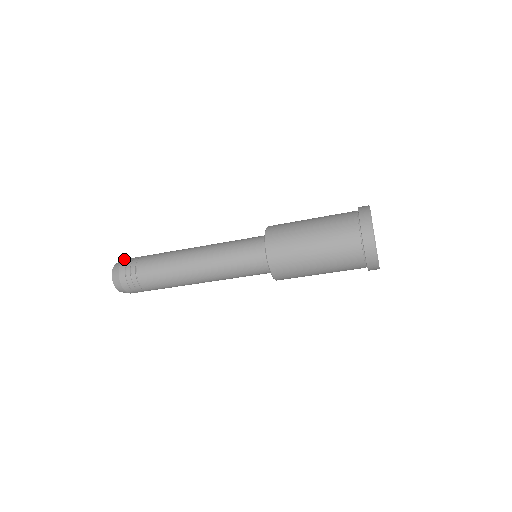
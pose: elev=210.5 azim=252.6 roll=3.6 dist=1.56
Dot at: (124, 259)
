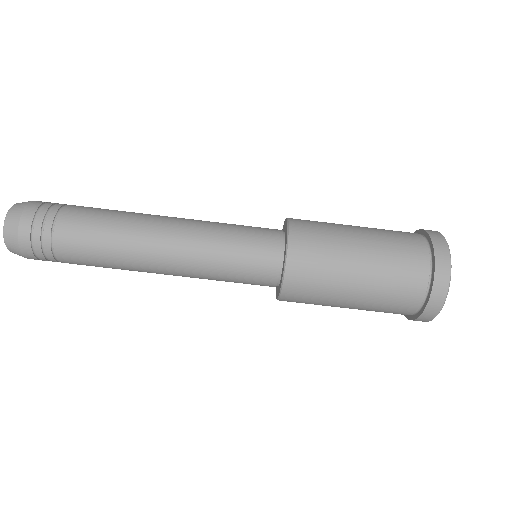
Dot at: occluded
